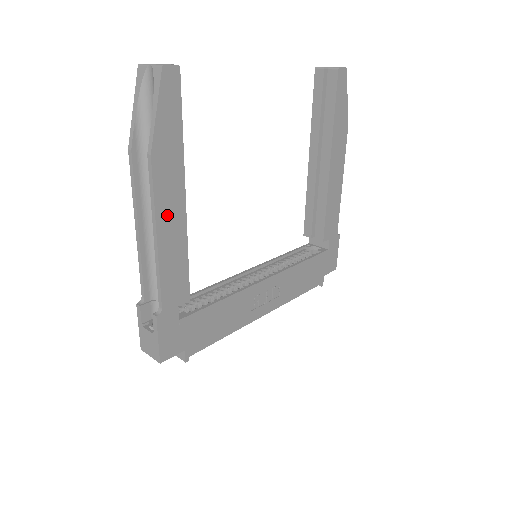
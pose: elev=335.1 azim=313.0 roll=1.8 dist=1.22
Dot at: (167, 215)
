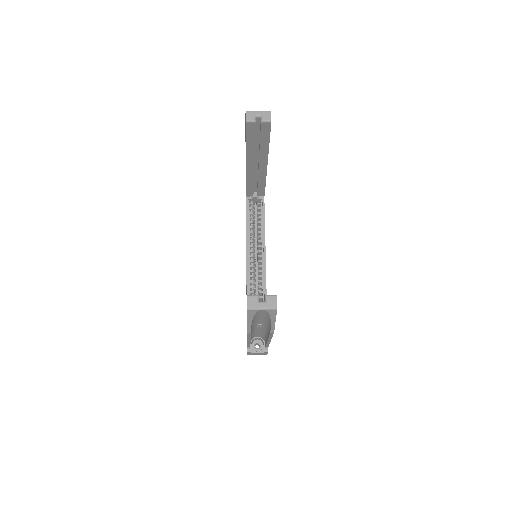
Dot at: occluded
